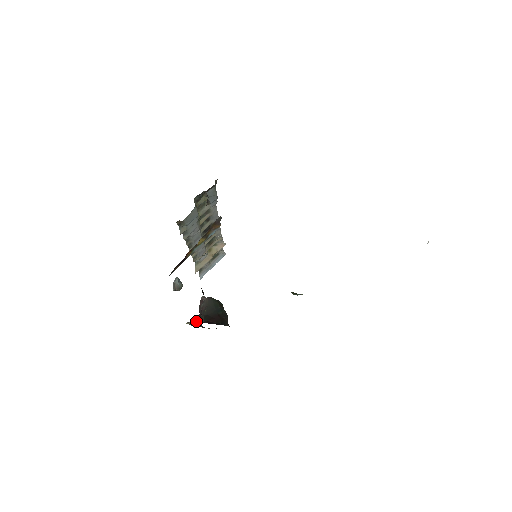
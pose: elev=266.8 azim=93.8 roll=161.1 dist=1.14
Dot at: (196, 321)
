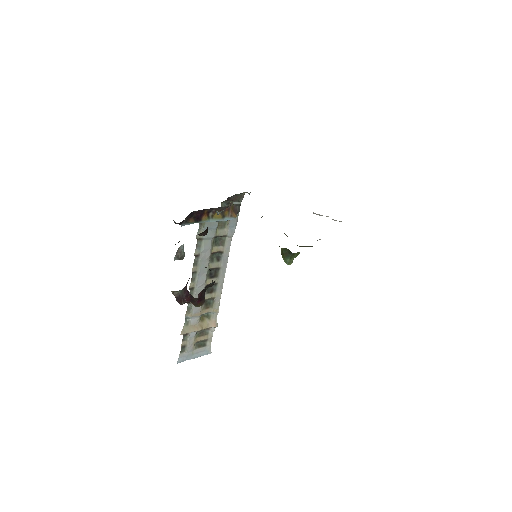
Dot at: (182, 289)
